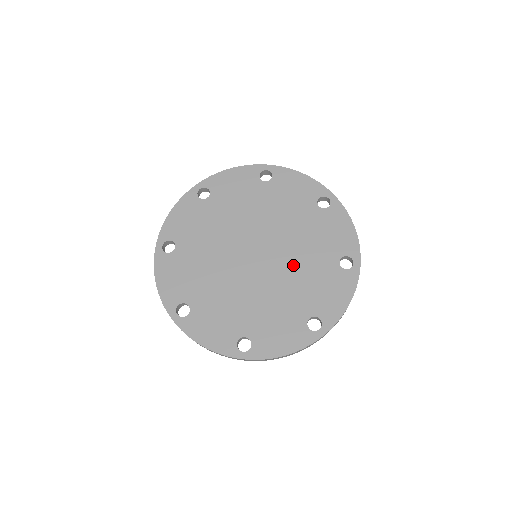
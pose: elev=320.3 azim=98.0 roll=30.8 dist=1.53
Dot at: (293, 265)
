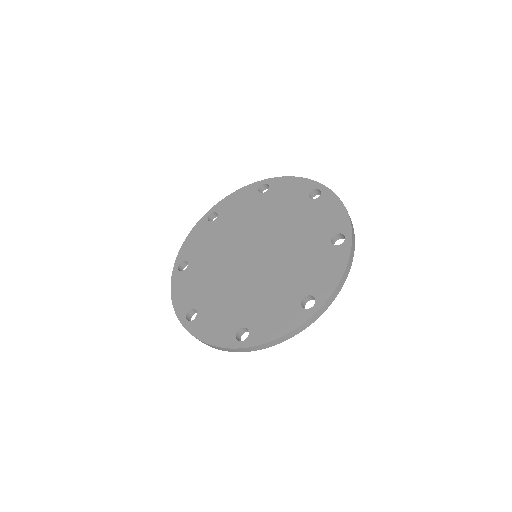
Dot at: (270, 278)
